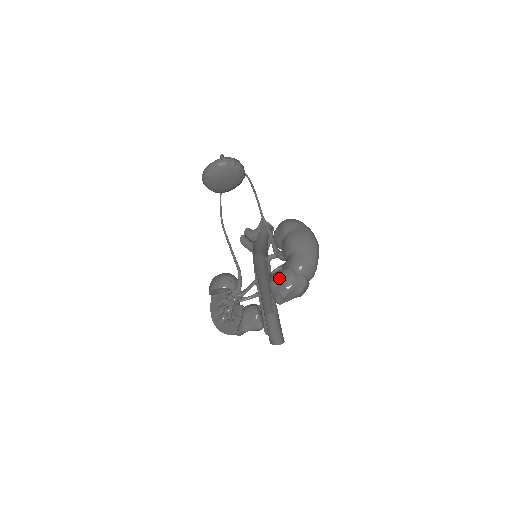
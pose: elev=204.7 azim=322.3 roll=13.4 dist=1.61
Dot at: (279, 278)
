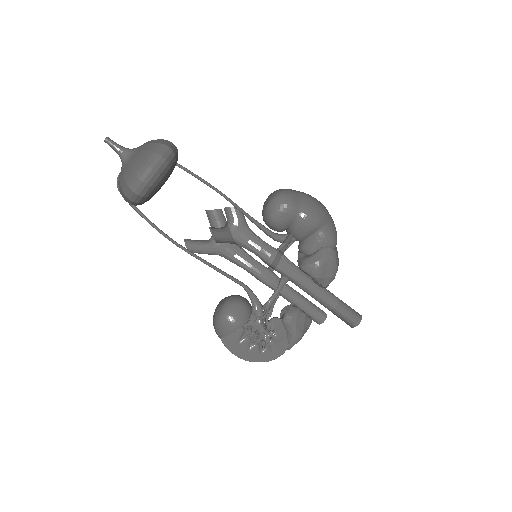
Dot at: (326, 263)
